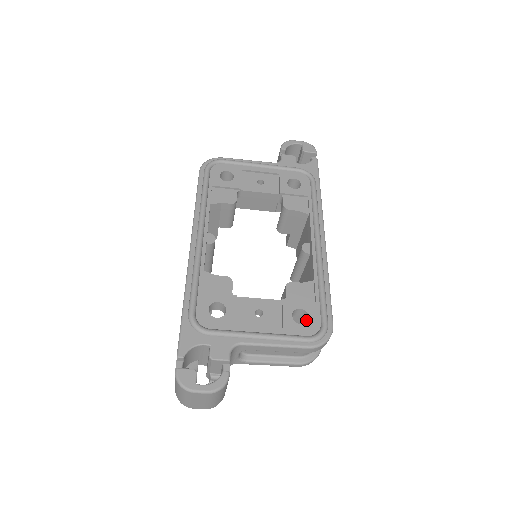
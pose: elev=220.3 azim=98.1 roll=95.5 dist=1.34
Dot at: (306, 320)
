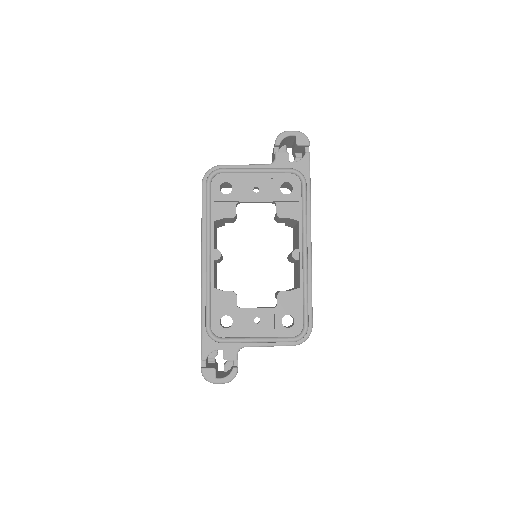
Dot at: (293, 320)
